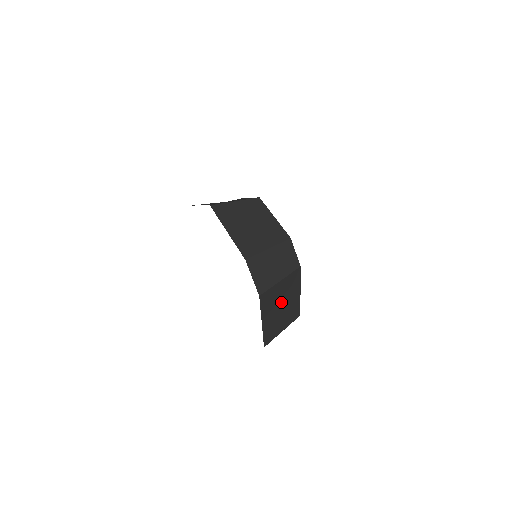
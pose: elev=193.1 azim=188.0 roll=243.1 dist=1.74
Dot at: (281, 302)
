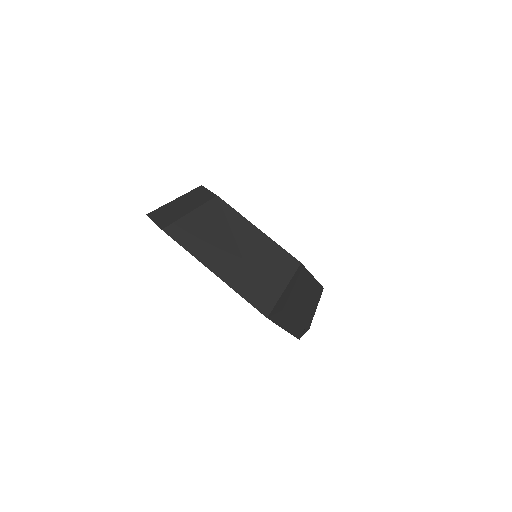
Dot at: (228, 243)
